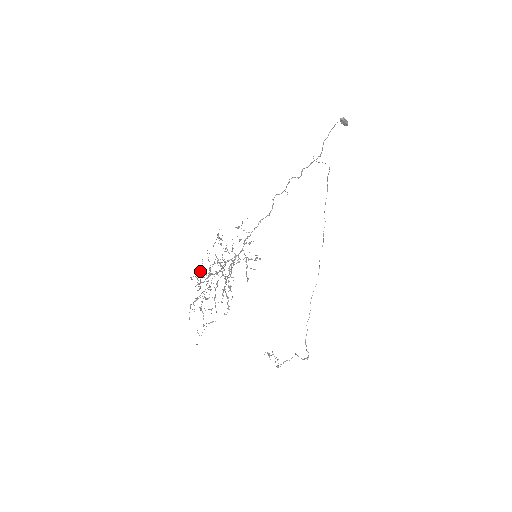
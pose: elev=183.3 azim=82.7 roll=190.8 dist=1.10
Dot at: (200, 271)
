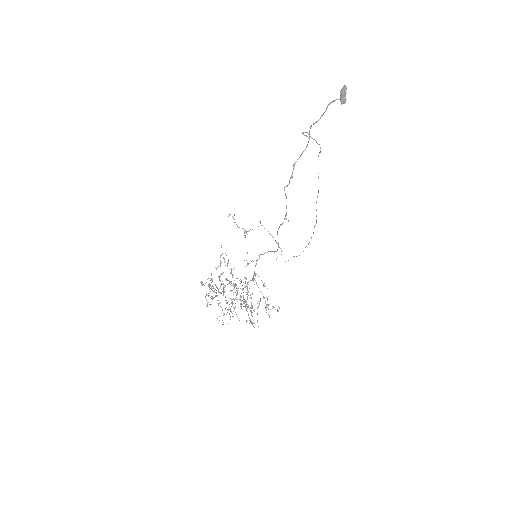
Dot at: (213, 287)
